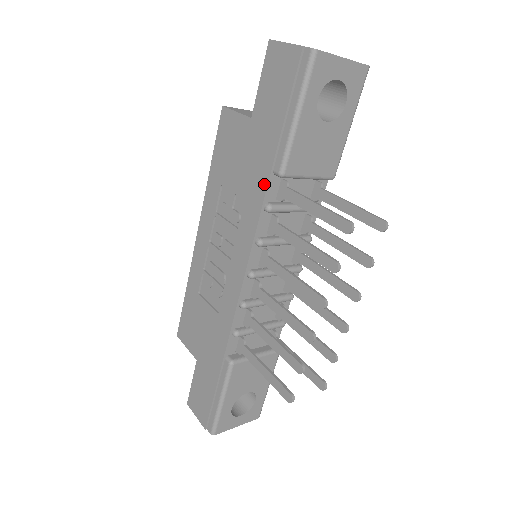
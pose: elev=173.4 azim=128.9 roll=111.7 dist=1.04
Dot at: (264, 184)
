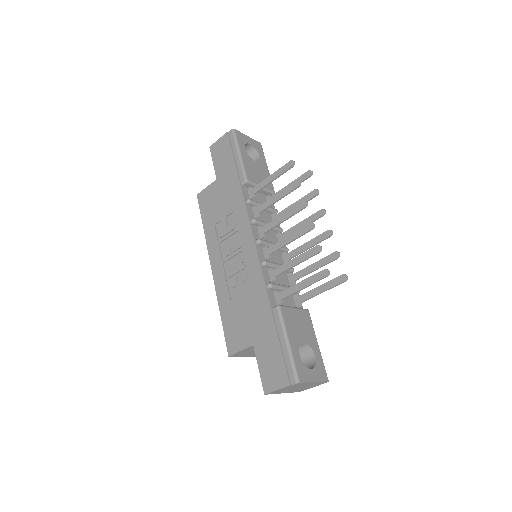
Dot at: (239, 192)
